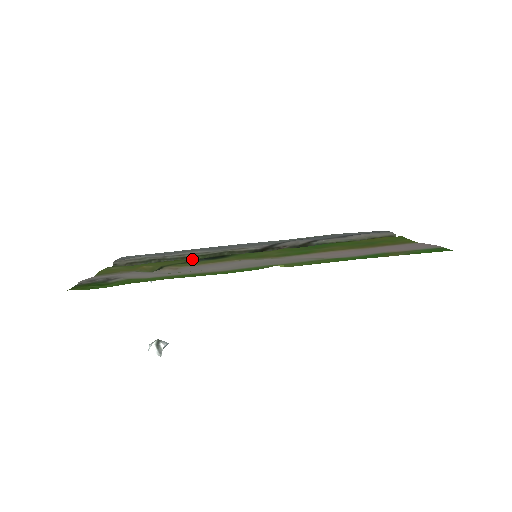
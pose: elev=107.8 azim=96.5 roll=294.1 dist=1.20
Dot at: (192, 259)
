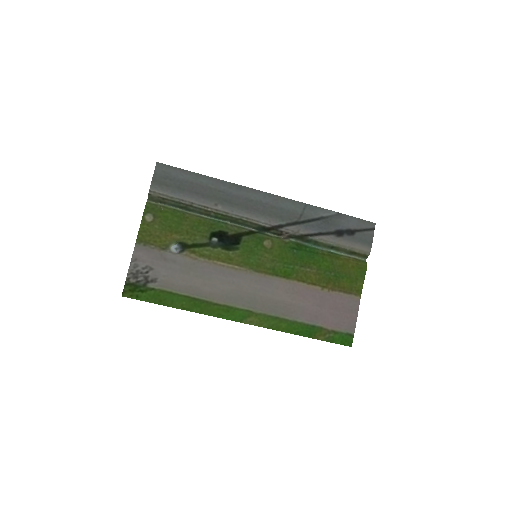
Dot at: (213, 215)
